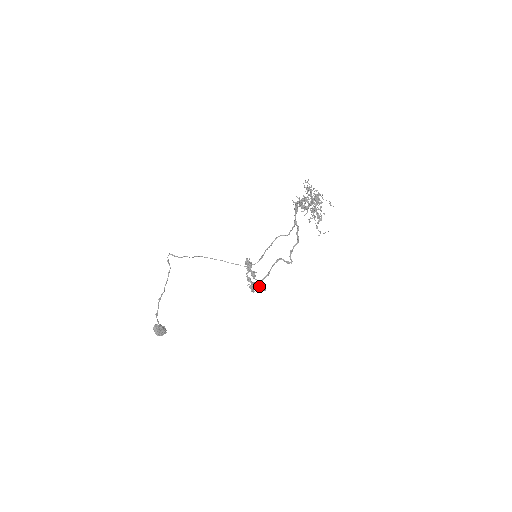
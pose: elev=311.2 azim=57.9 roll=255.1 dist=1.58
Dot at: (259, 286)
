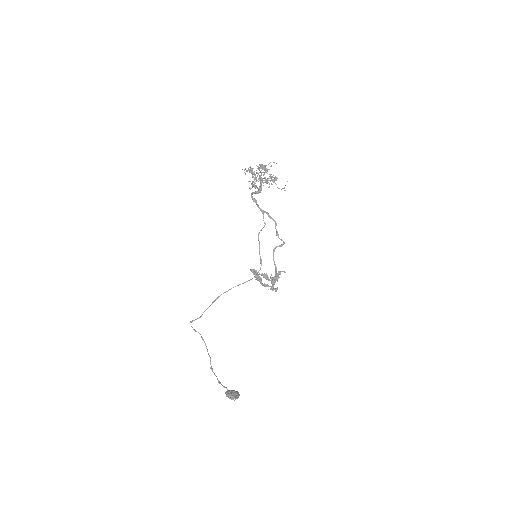
Dot at: (277, 273)
